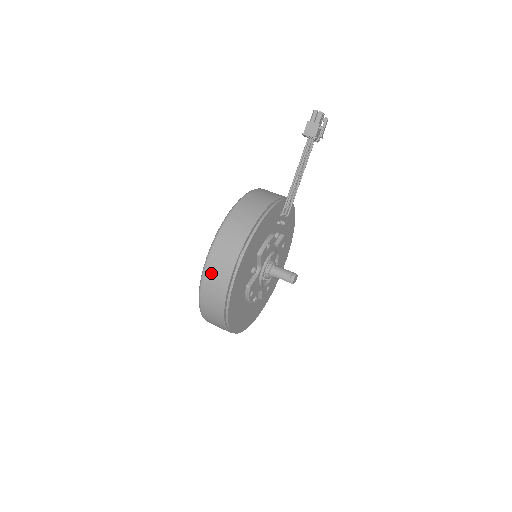
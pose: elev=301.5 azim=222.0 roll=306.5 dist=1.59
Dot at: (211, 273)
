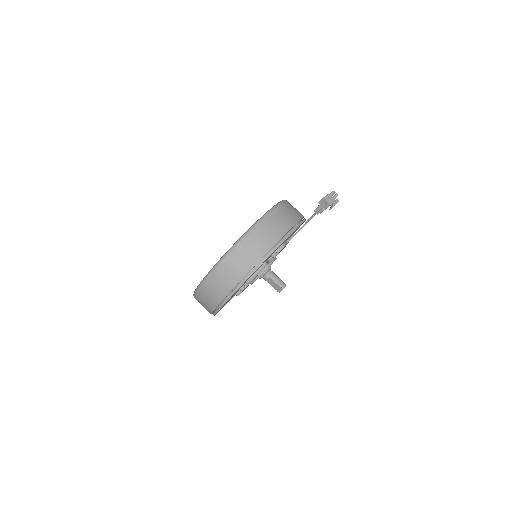
Dot at: (267, 225)
